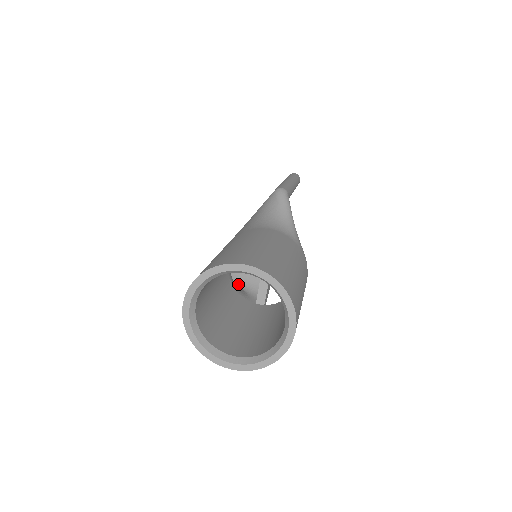
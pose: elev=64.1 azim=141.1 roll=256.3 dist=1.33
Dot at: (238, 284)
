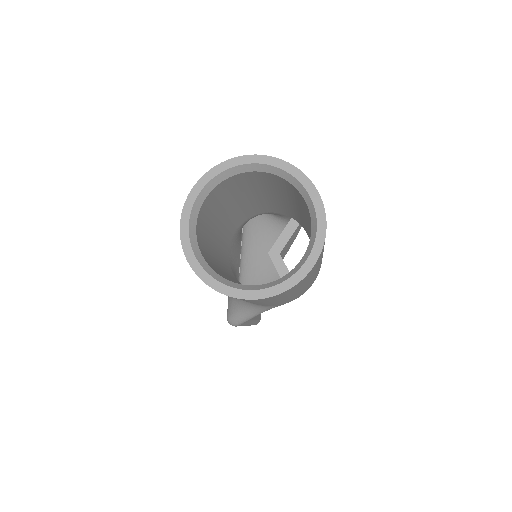
Dot at: occluded
